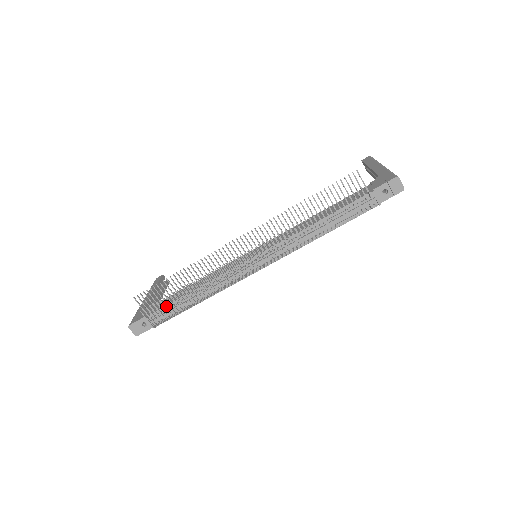
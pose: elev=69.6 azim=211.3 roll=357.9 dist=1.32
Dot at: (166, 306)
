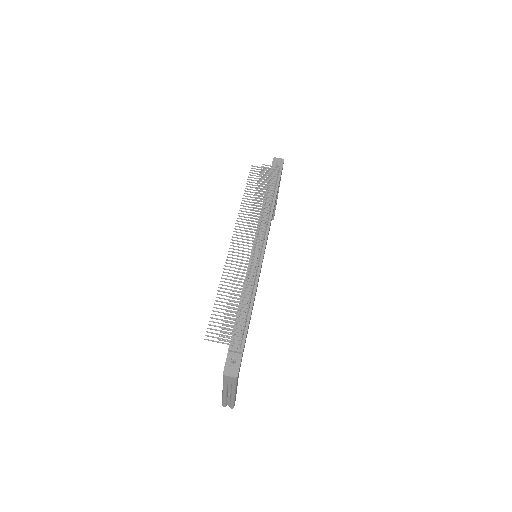
Dot at: (234, 328)
